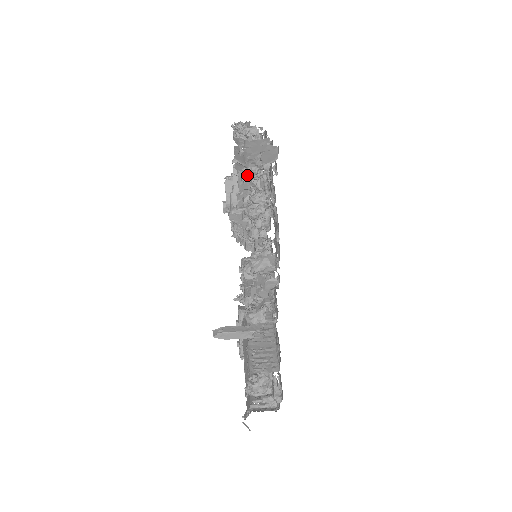
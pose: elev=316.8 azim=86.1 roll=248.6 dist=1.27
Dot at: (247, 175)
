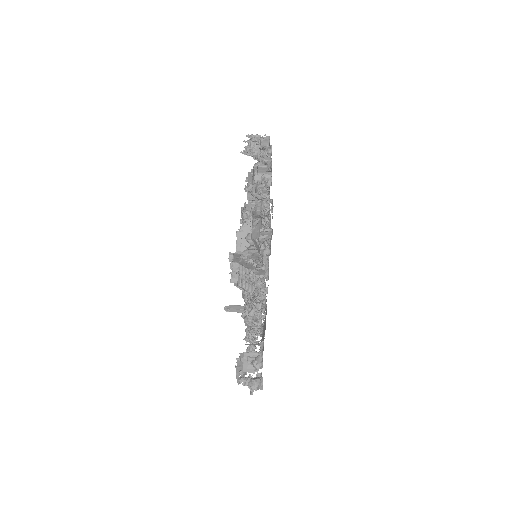
Dot at: occluded
